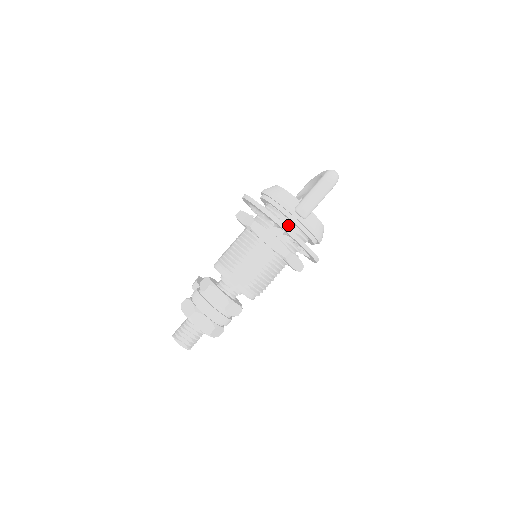
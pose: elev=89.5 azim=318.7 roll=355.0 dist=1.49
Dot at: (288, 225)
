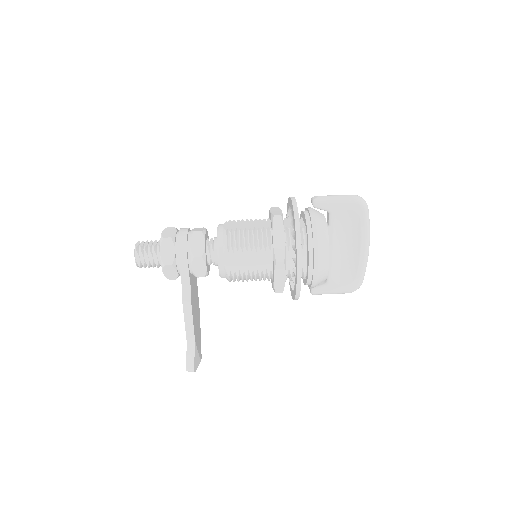
Dot at: occluded
